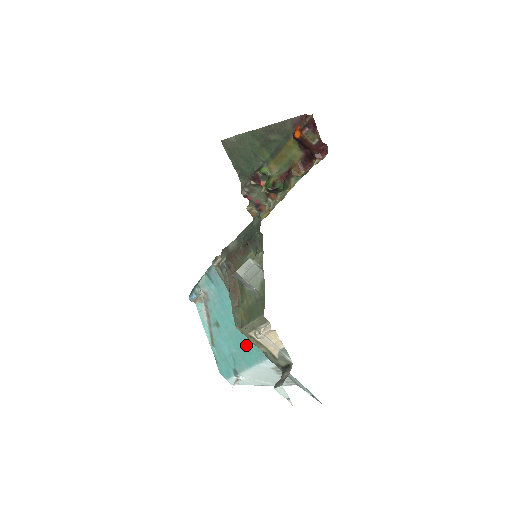
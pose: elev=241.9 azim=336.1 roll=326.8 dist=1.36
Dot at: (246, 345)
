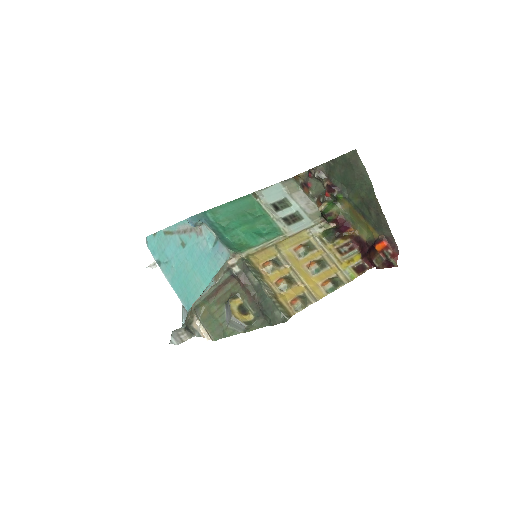
Dot at: (184, 284)
